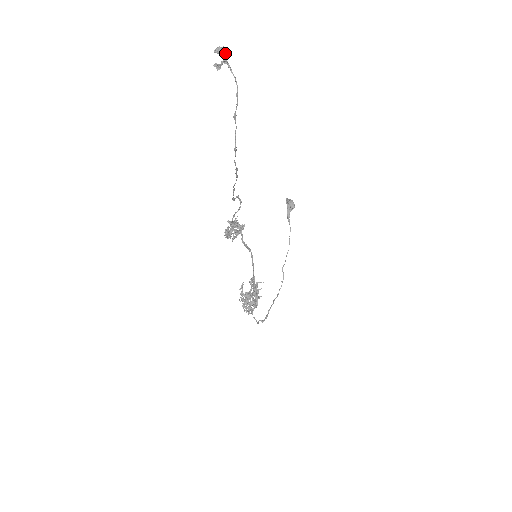
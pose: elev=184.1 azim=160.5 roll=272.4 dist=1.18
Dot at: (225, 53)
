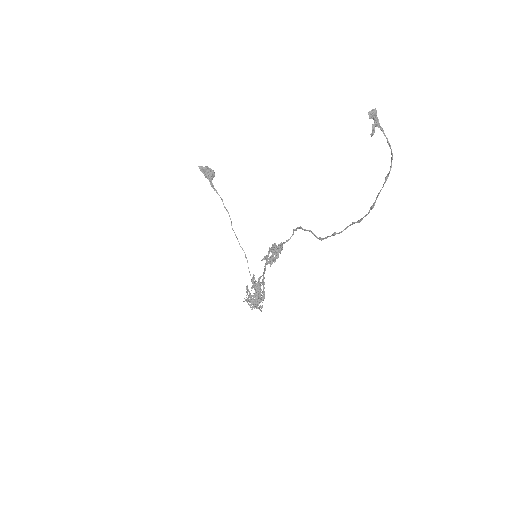
Dot at: (376, 115)
